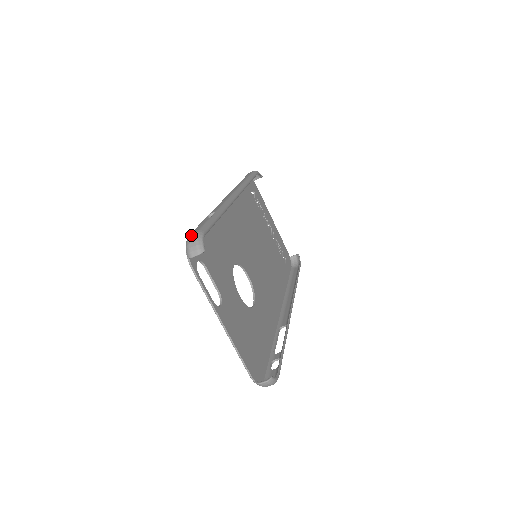
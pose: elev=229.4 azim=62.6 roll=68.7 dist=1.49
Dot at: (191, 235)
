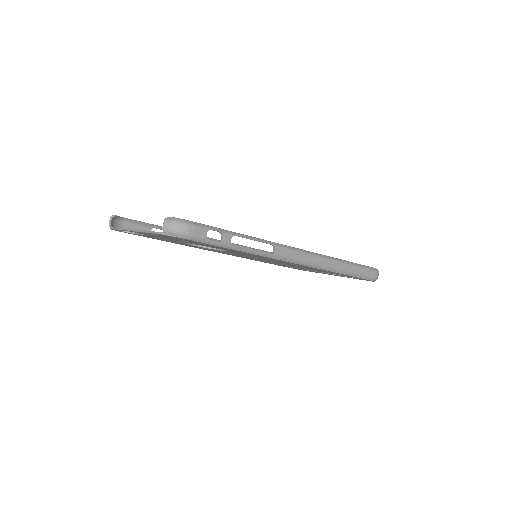
Dot at: (118, 225)
